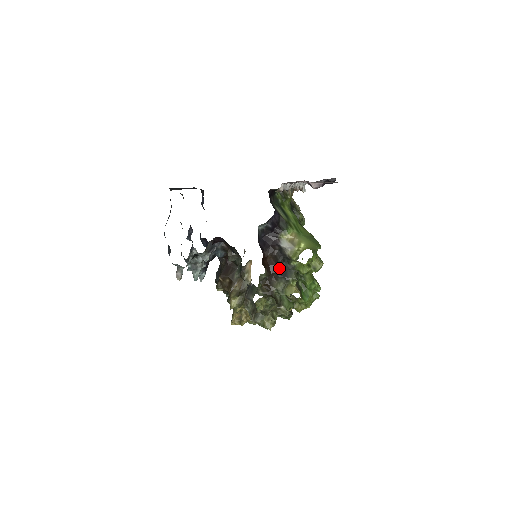
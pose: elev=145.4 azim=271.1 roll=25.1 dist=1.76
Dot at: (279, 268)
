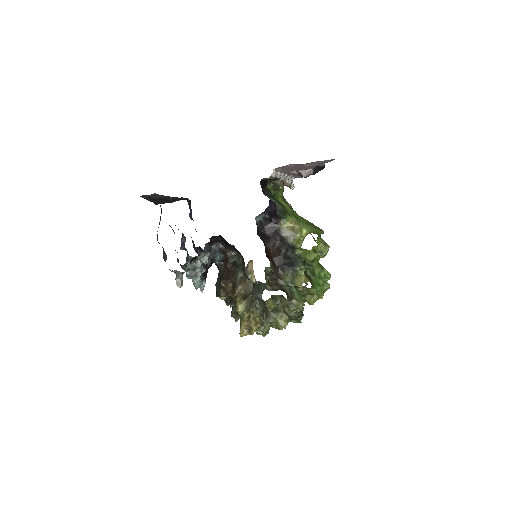
Dot at: (284, 259)
